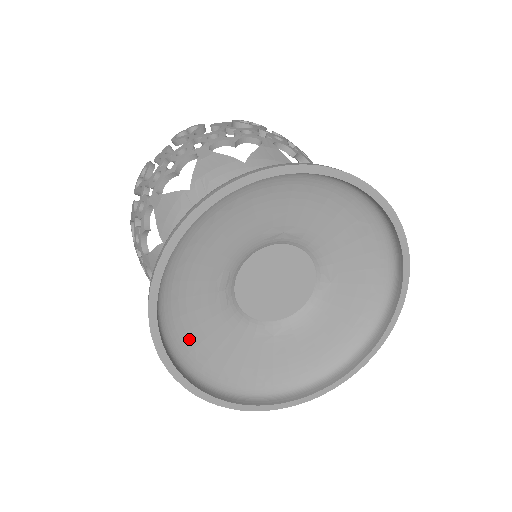
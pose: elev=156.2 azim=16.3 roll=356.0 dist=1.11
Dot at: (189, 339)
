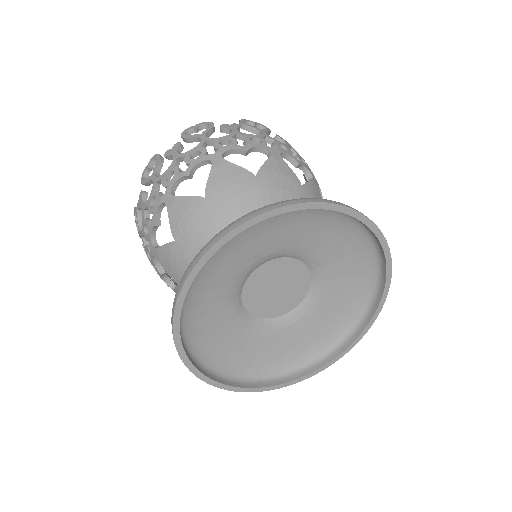
Dot at: (231, 359)
